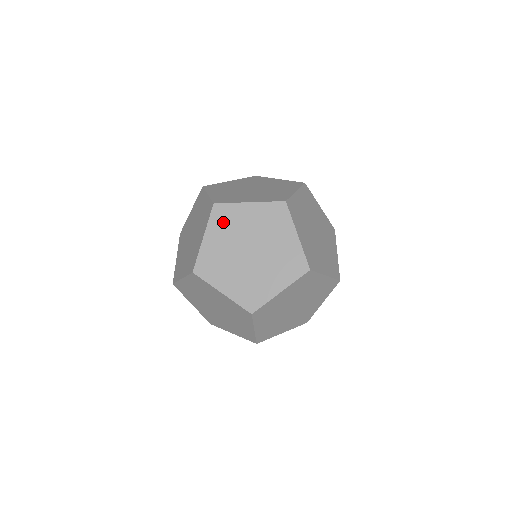
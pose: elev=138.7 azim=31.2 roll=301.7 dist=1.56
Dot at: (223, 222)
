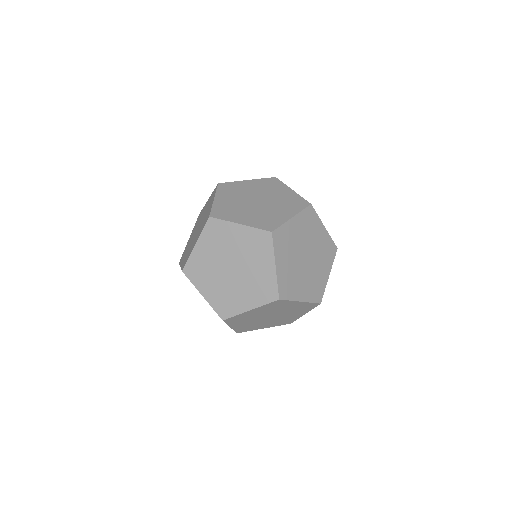
Dot at: (238, 320)
